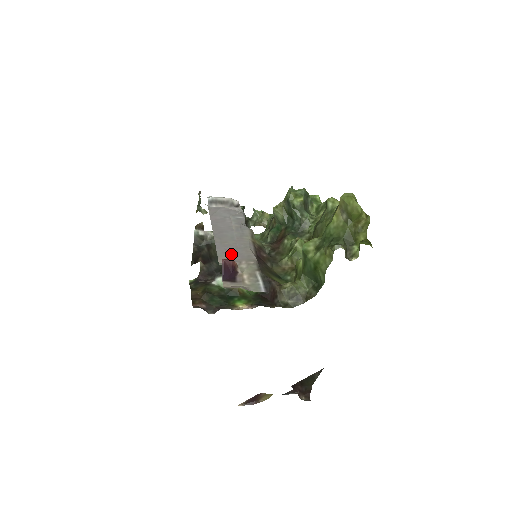
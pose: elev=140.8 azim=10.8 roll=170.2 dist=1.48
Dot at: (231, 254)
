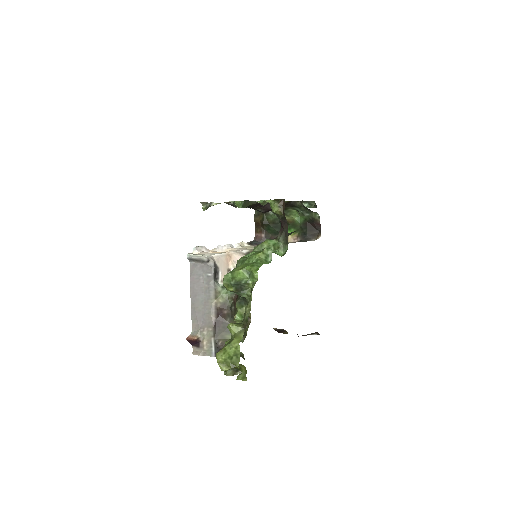
Dot at: (199, 320)
